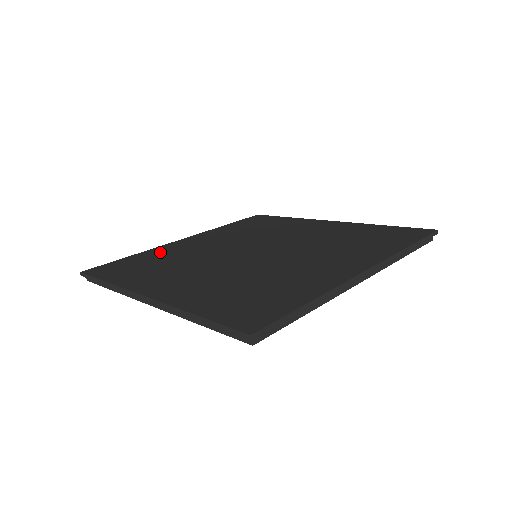
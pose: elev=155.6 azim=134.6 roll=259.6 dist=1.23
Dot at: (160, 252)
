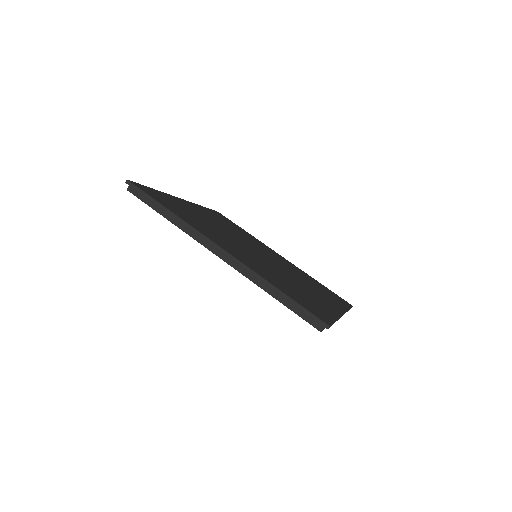
Dot at: (180, 203)
